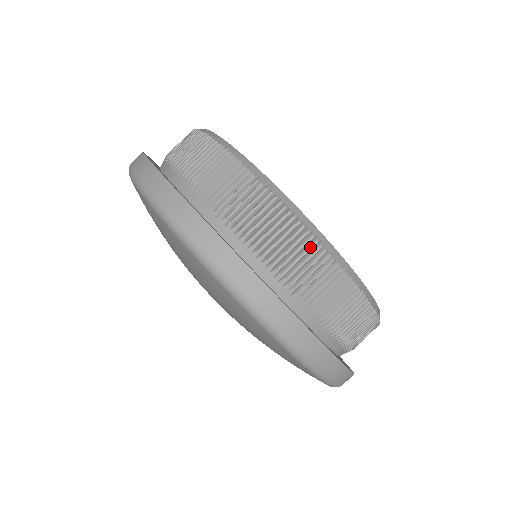
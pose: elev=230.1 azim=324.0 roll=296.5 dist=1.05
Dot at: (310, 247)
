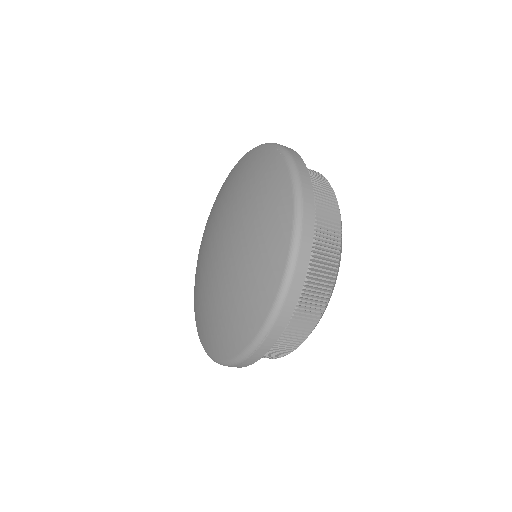
Dot at: (334, 208)
